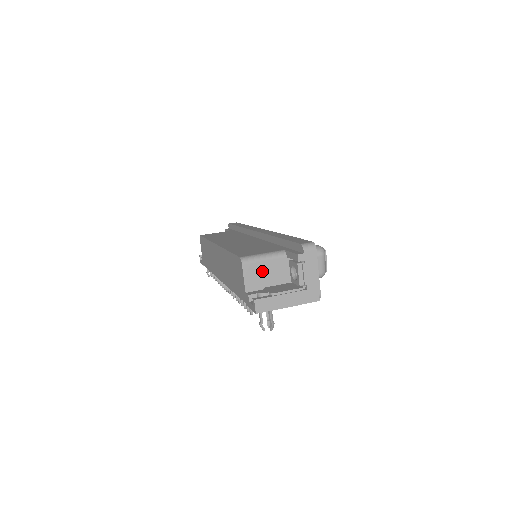
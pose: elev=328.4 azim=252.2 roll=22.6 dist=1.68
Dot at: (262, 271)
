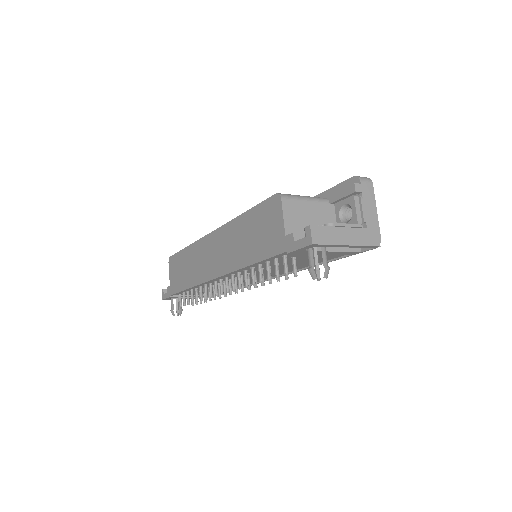
Dot at: (303, 213)
